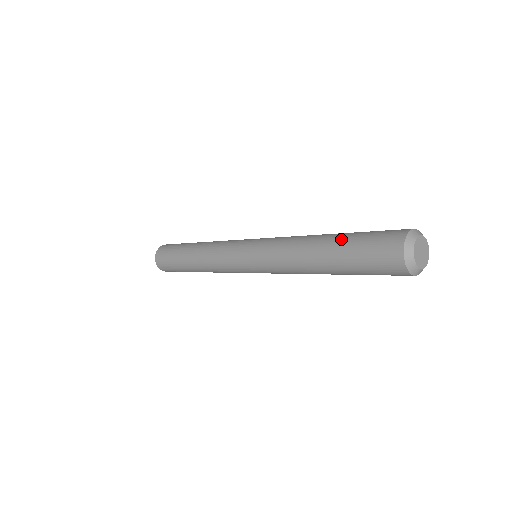
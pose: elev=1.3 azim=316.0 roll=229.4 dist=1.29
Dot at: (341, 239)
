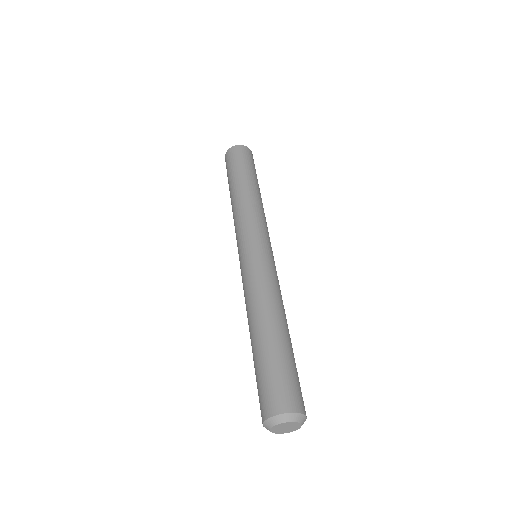
Dot at: (274, 346)
